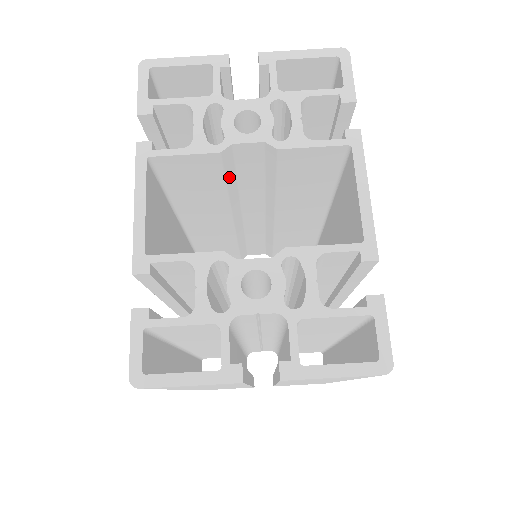
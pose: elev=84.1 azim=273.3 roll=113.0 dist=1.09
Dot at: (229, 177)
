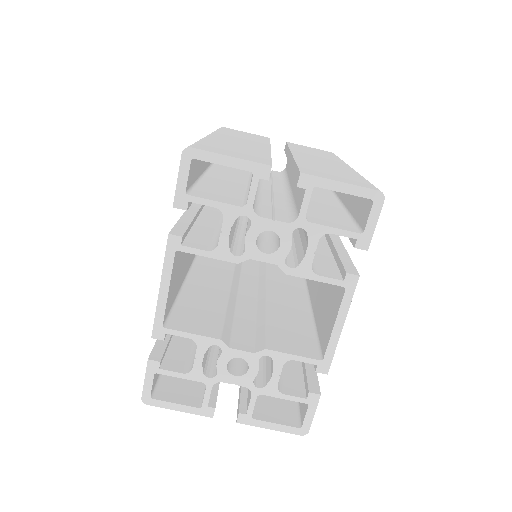
Dot at: occluded
